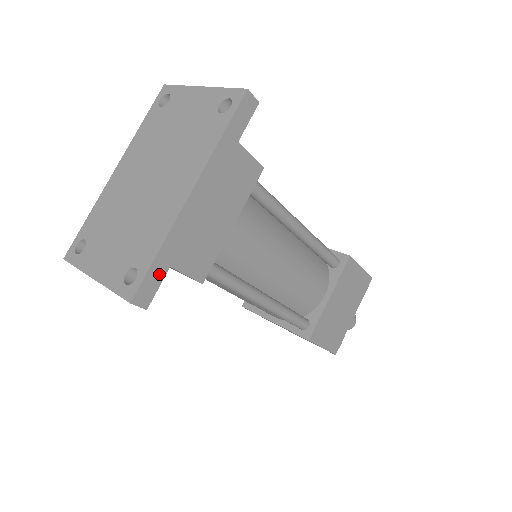
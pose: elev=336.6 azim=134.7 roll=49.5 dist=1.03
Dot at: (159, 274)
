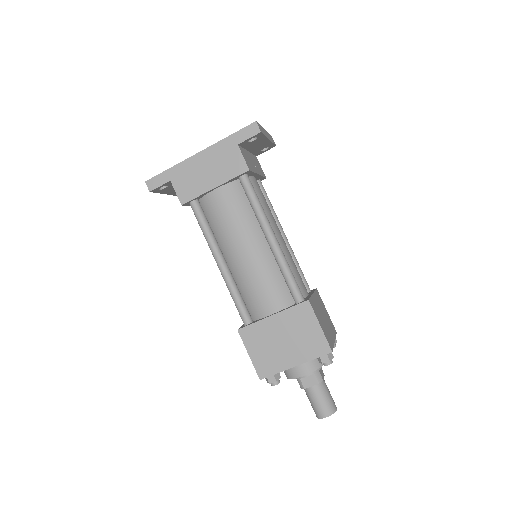
Dot at: (164, 180)
